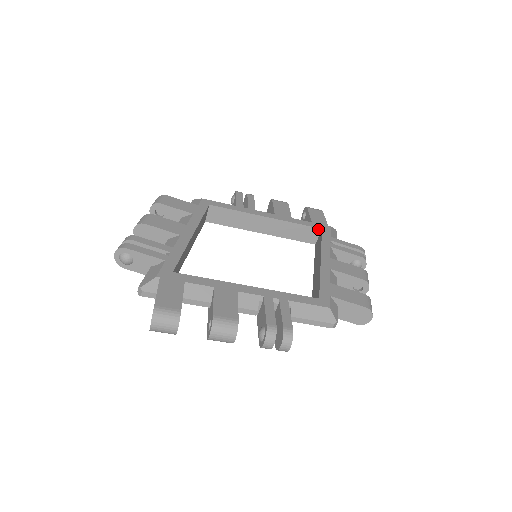
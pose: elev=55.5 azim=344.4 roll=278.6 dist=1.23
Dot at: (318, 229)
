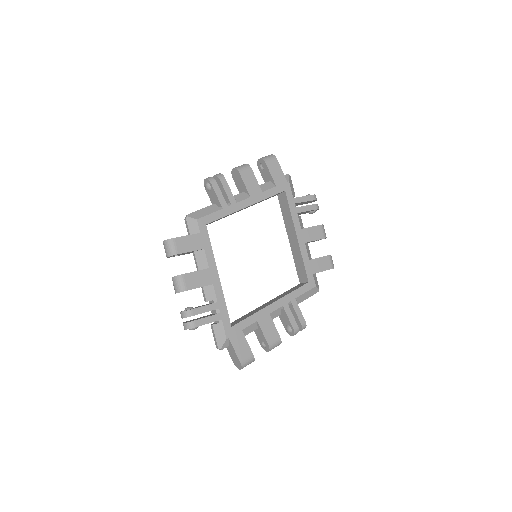
Dot at: occluded
